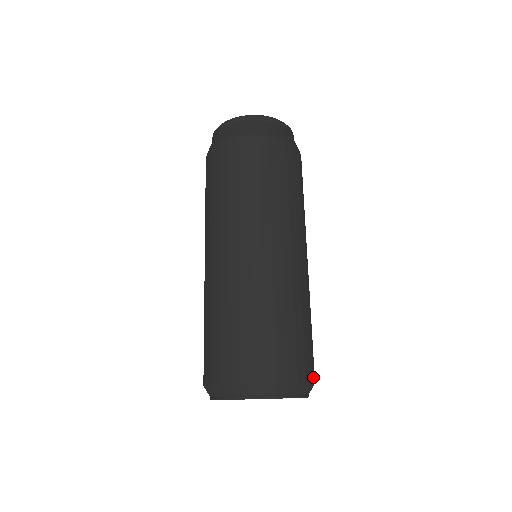
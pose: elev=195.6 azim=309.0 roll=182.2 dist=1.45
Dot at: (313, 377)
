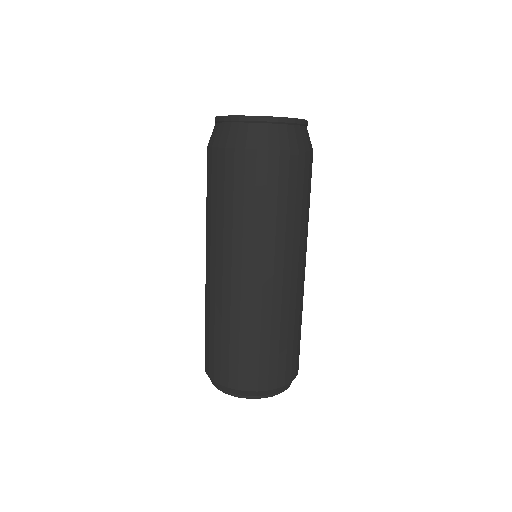
Dot at: (275, 384)
